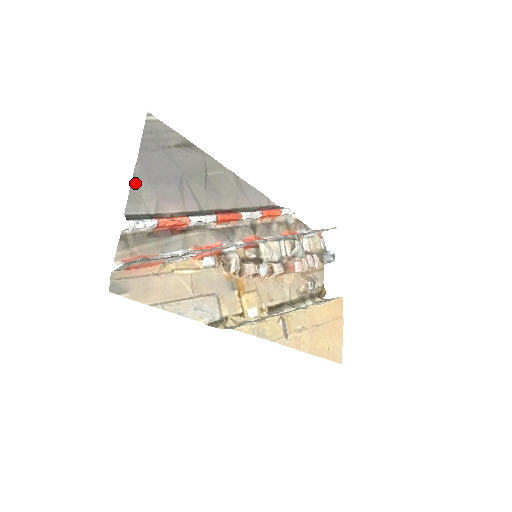
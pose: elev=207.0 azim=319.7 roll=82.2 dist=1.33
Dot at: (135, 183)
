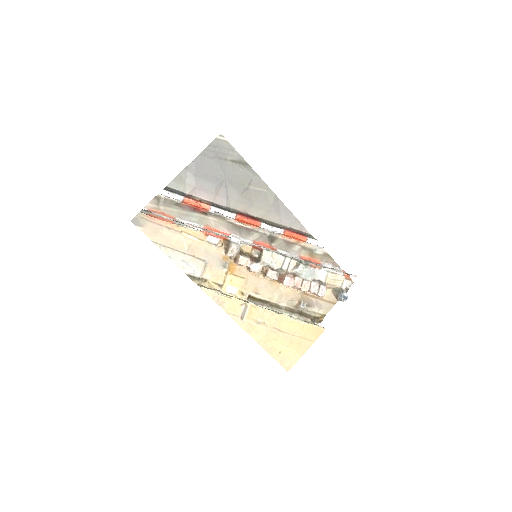
Dot at: (185, 172)
